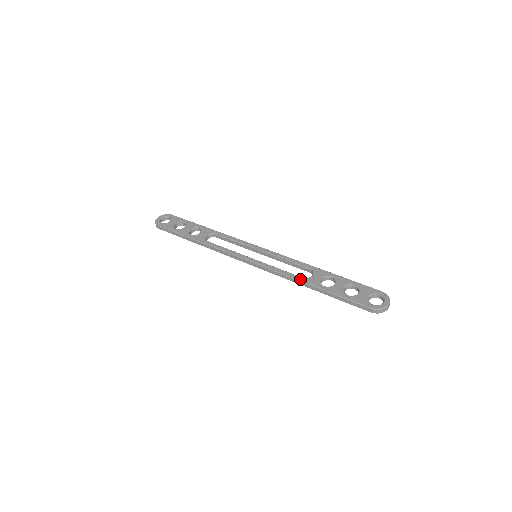
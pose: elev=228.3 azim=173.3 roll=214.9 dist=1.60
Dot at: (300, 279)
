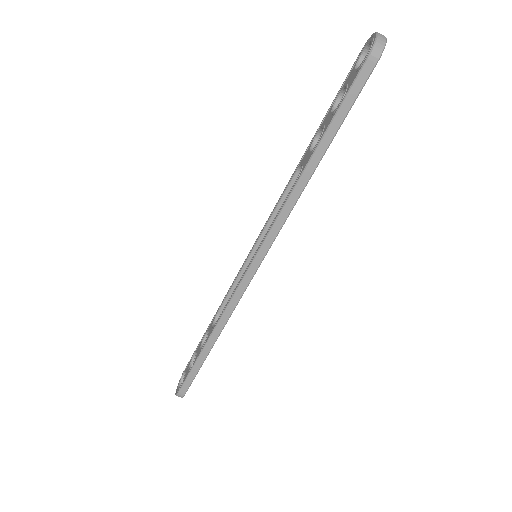
Dot at: (295, 183)
